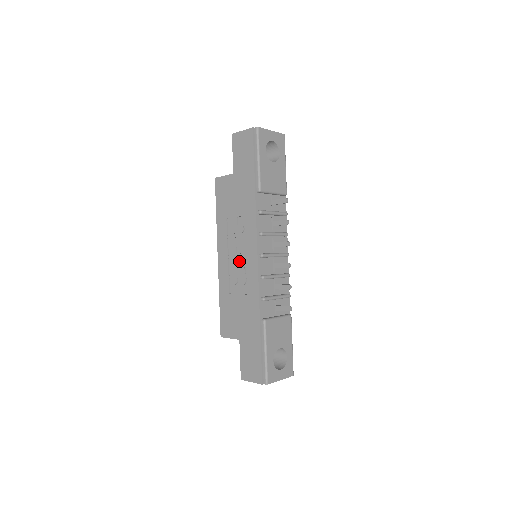
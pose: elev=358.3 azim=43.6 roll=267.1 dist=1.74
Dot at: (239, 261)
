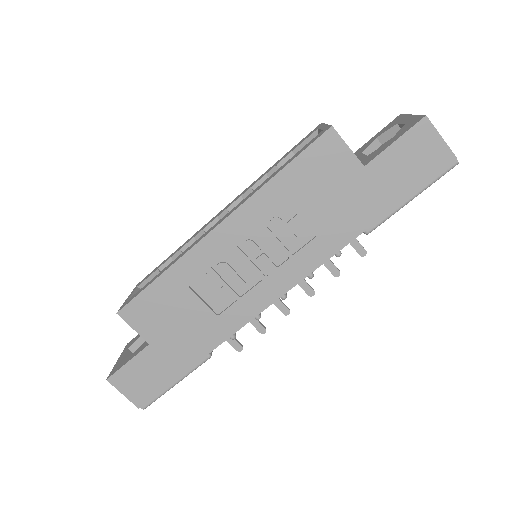
Dot at: (246, 269)
